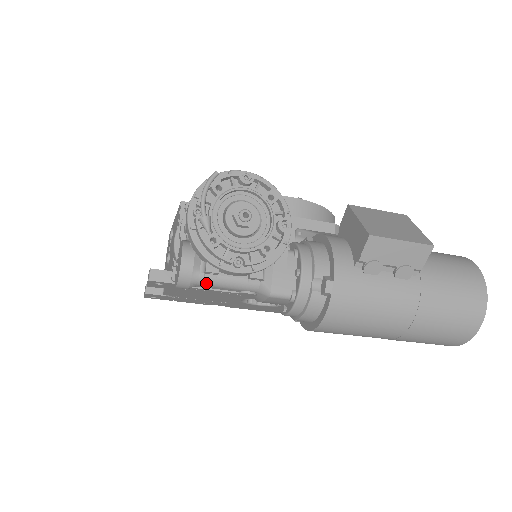
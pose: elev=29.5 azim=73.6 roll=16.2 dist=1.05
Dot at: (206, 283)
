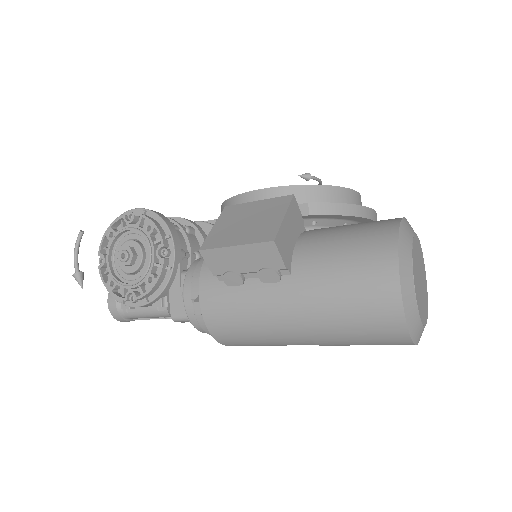
Dot at: (132, 316)
